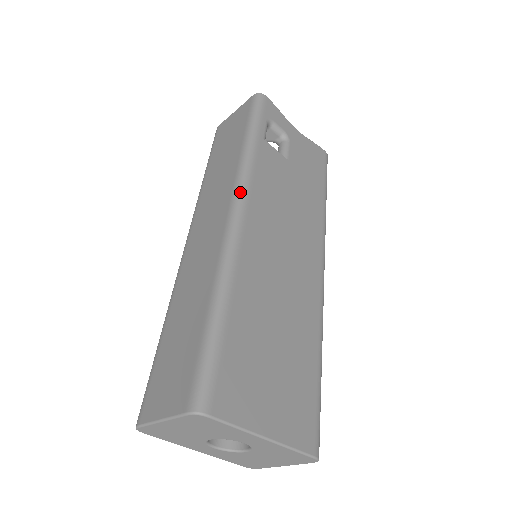
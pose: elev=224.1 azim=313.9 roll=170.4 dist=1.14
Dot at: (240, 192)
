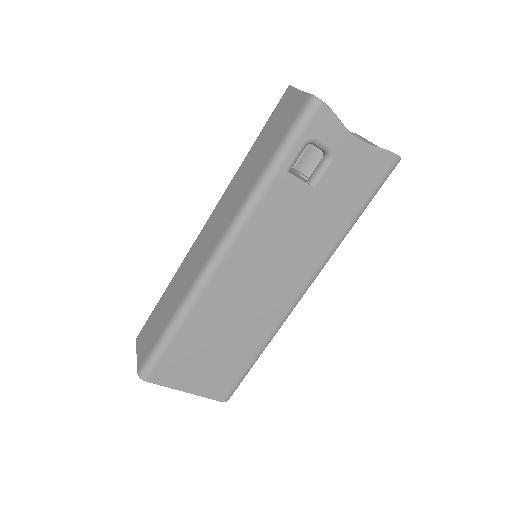
Dot at: (228, 236)
